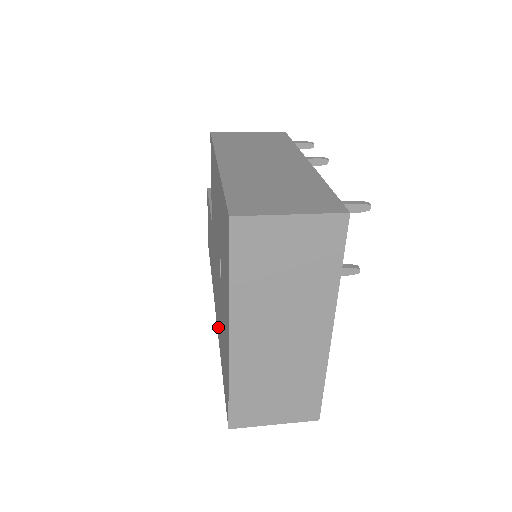
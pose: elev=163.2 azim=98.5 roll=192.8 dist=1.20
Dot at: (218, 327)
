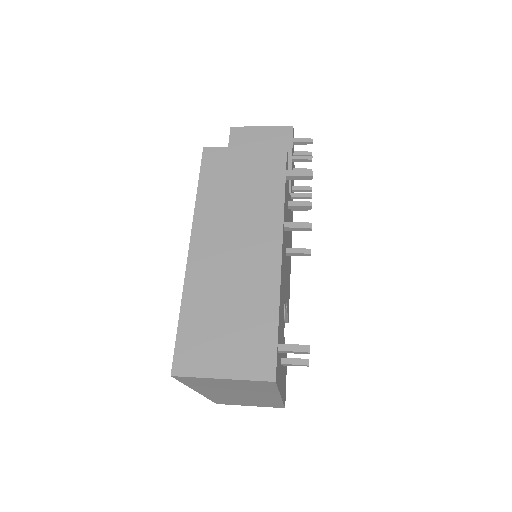
Dot at: occluded
